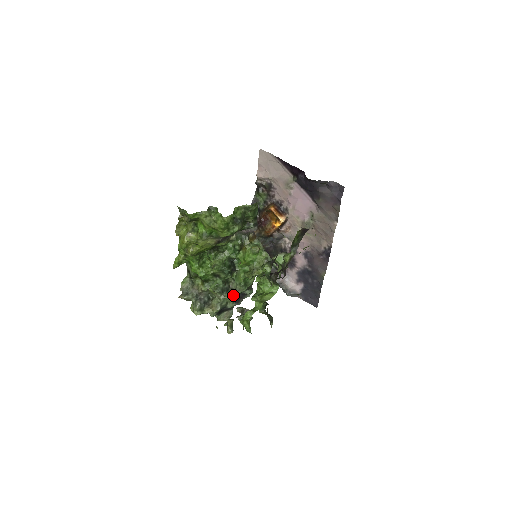
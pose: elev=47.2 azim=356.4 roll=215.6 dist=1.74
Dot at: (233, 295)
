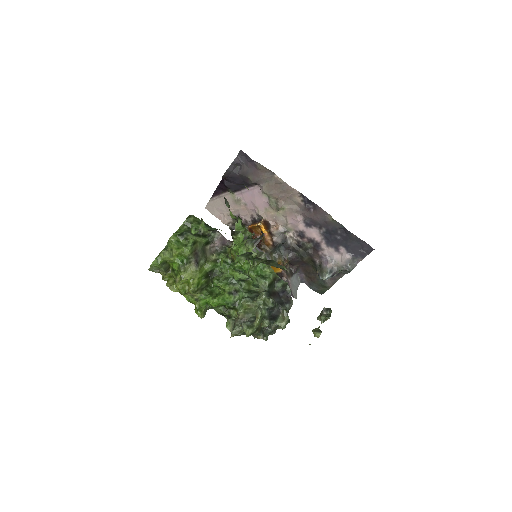
Dot at: (261, 293)
